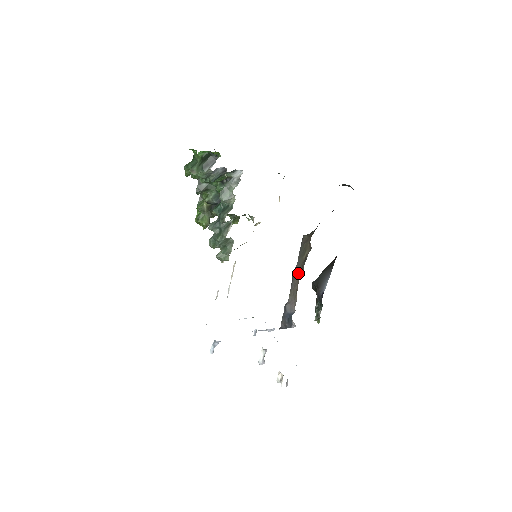
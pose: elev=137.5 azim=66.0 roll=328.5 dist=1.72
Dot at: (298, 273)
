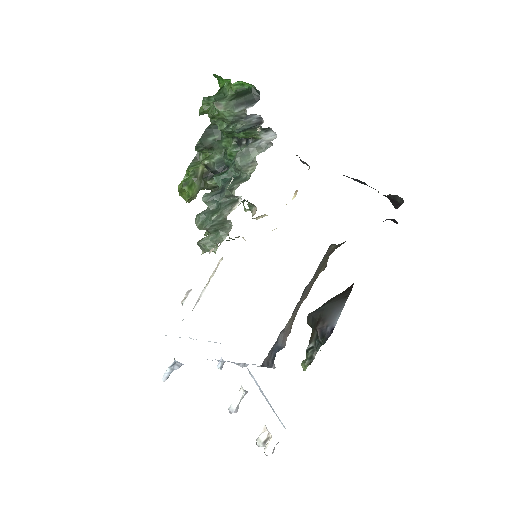
Dot at: (306, 294)
